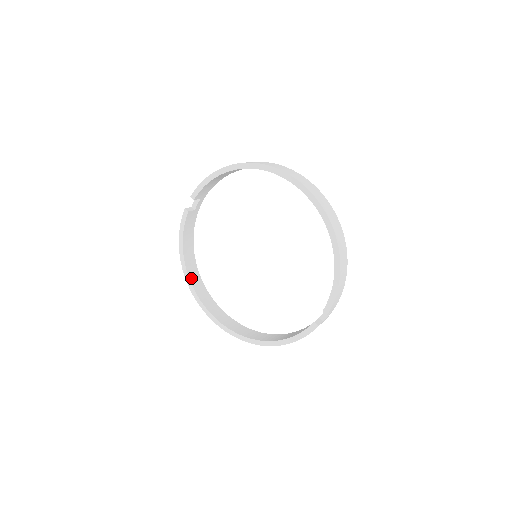
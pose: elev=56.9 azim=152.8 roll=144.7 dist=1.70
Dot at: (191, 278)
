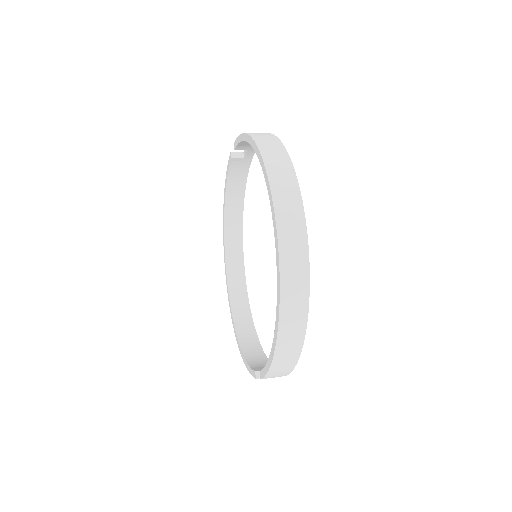
Dot at: (227, 225)
